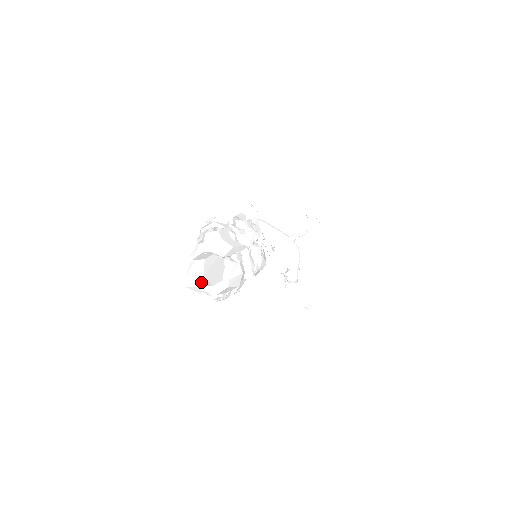
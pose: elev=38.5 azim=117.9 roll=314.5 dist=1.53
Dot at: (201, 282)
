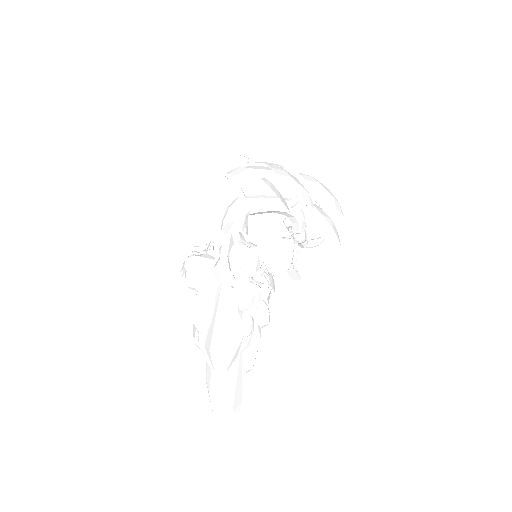
Dot at: (232, 416)
